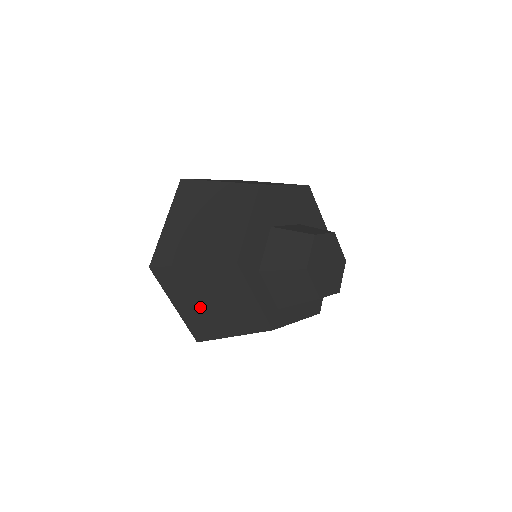
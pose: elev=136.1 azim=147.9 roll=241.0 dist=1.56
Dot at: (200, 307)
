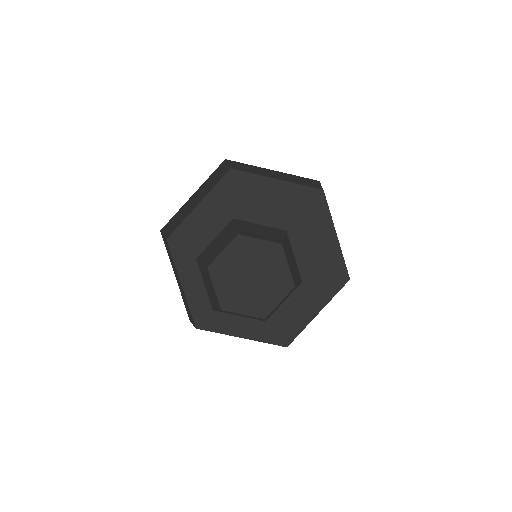
Dot at: occluded
